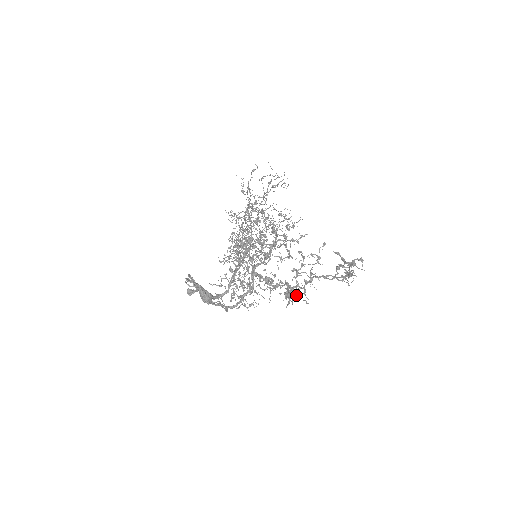
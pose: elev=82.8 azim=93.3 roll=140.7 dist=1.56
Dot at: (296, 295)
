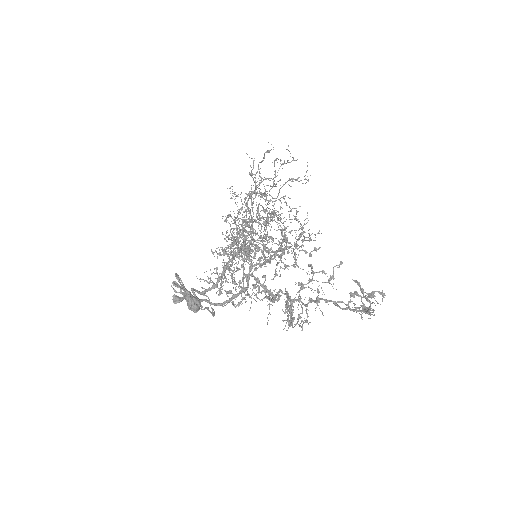
Dot at: (302, 327)
